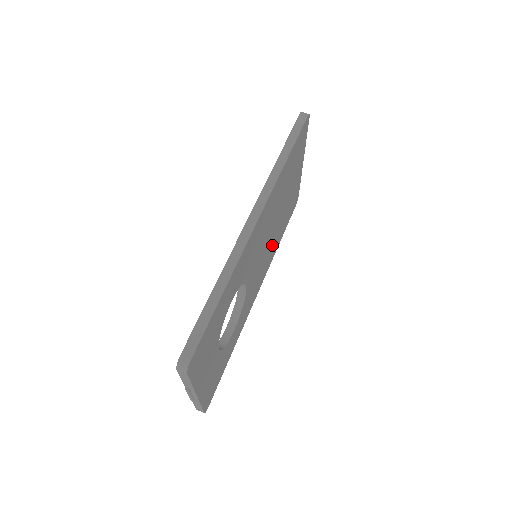
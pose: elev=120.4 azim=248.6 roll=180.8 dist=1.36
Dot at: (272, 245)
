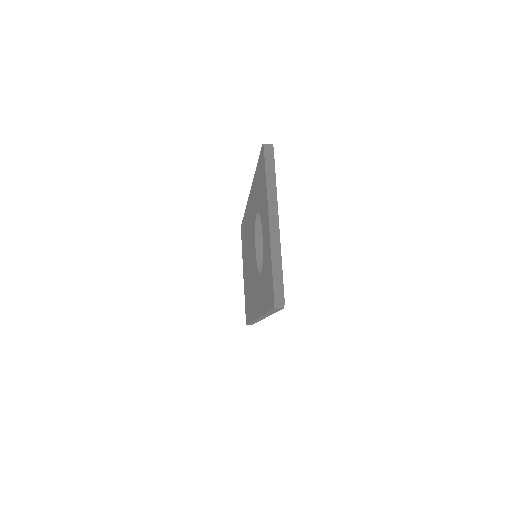
Dot at: occluded
